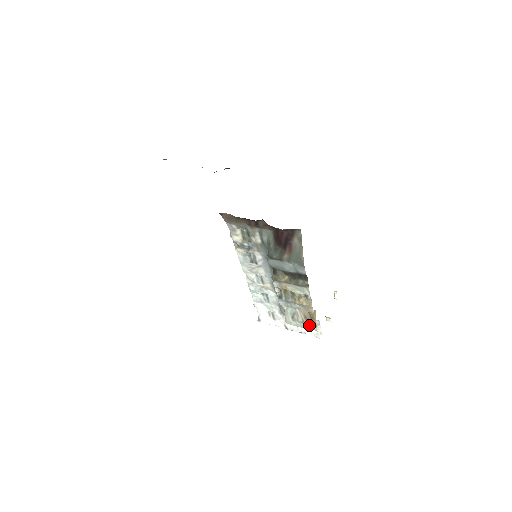
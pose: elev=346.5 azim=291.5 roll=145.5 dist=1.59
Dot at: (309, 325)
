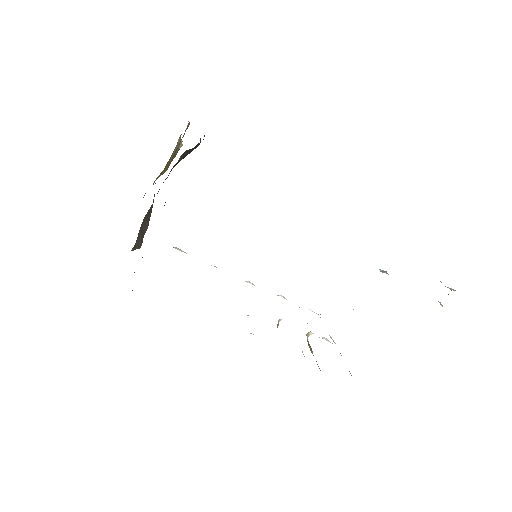
Dot at: occluded
